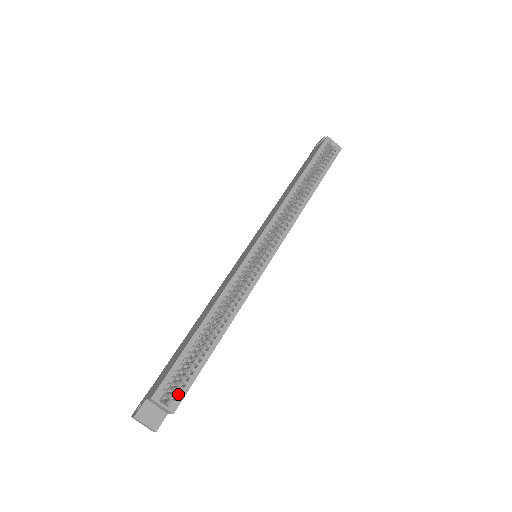
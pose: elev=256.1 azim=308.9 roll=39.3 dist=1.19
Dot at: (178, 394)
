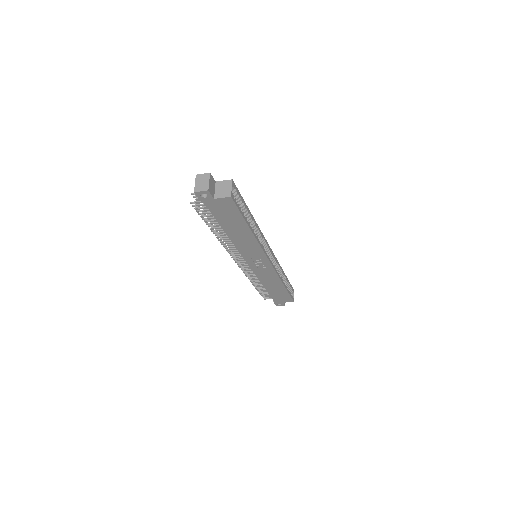
Dot at: occluded
